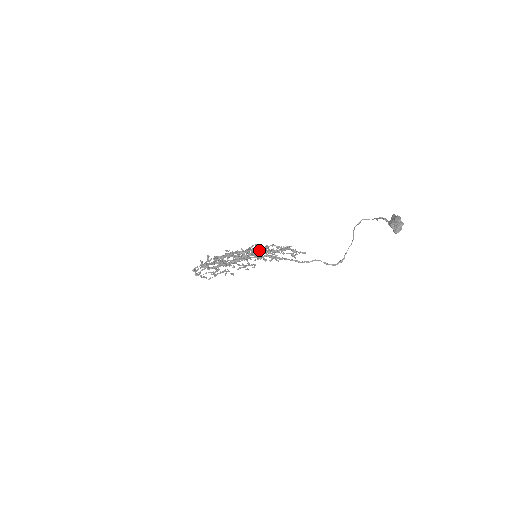
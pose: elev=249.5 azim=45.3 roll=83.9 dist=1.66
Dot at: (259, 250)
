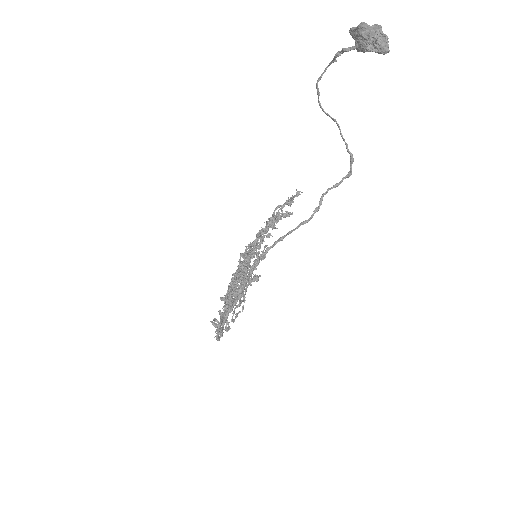
Dot at: (251, 267)
